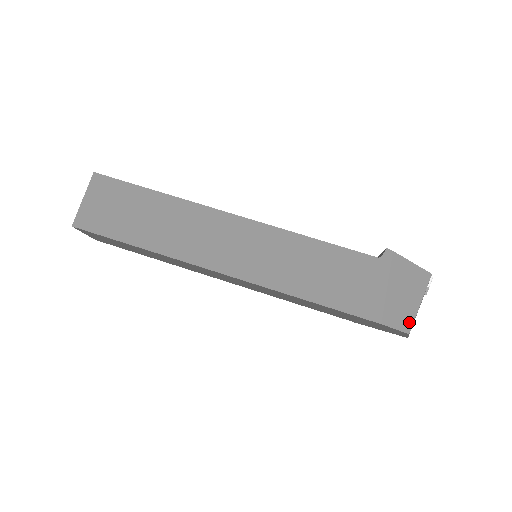
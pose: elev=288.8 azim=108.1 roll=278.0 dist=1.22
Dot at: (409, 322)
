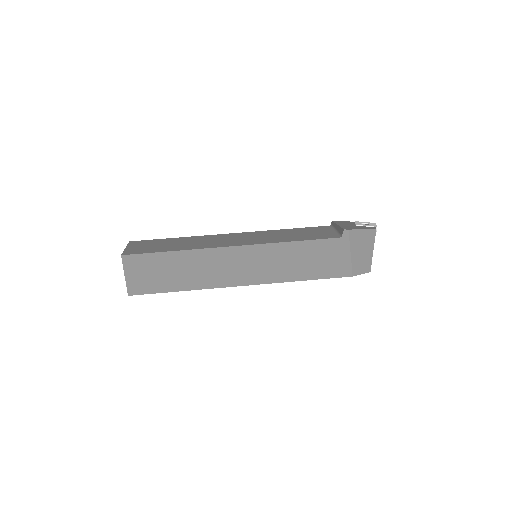
Dot at: (369, 266)
